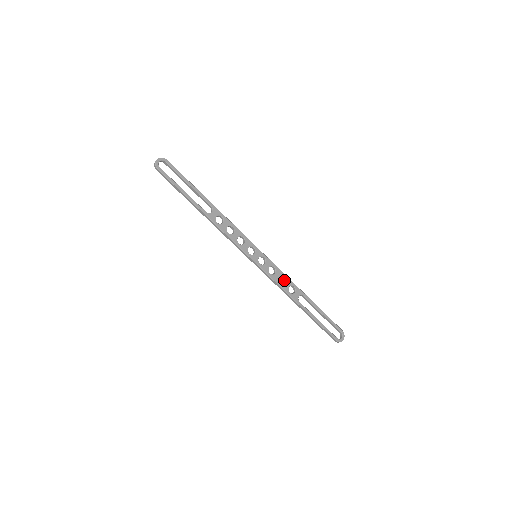
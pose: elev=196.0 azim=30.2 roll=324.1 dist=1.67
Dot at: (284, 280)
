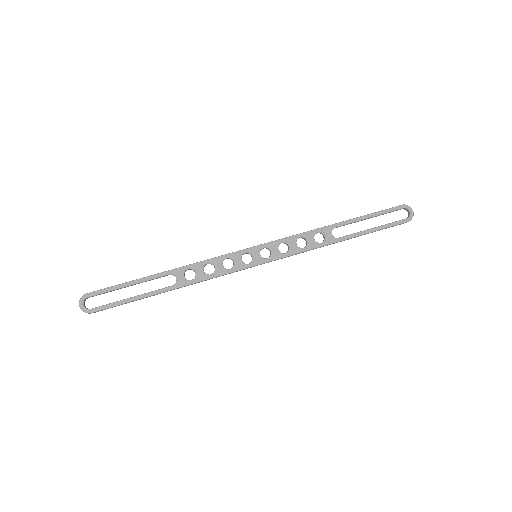
Dot at: occluded
